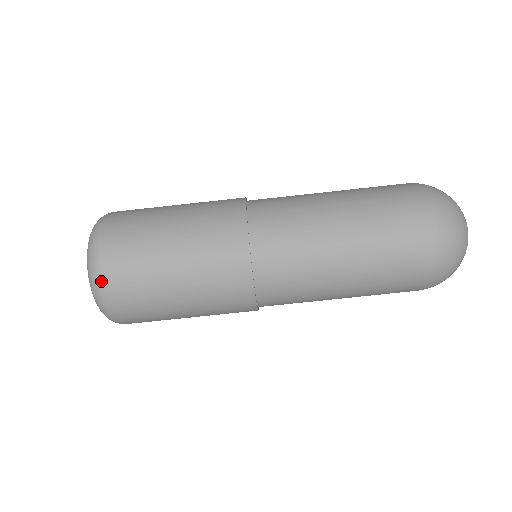
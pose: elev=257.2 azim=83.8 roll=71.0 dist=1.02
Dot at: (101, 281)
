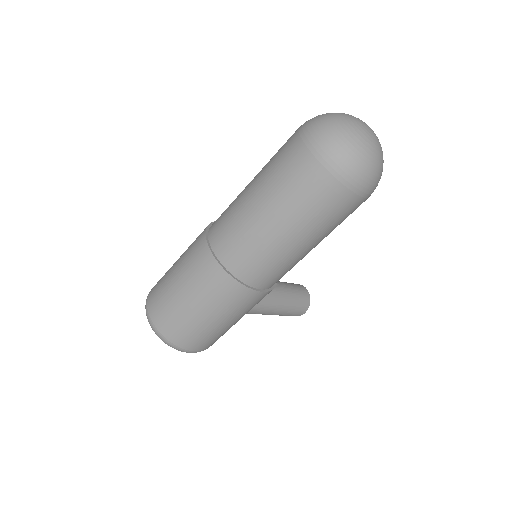
Dot at: (154, 325)
